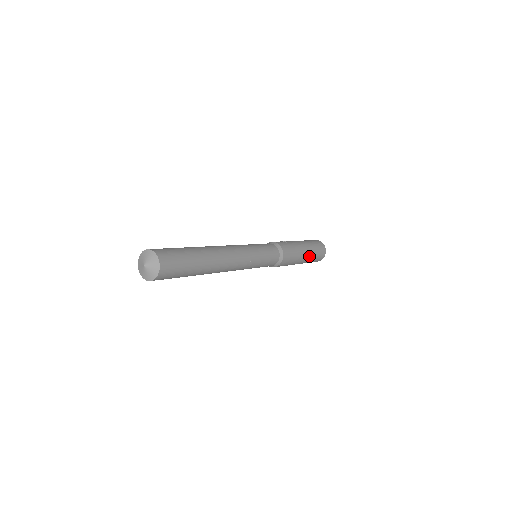
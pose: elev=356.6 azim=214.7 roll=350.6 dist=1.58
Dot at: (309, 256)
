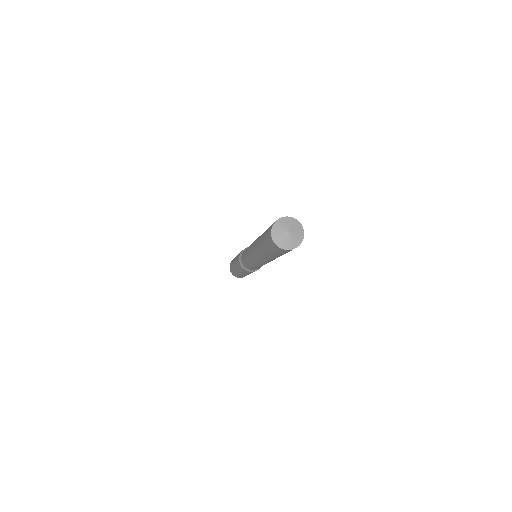
Dot at: occluded
